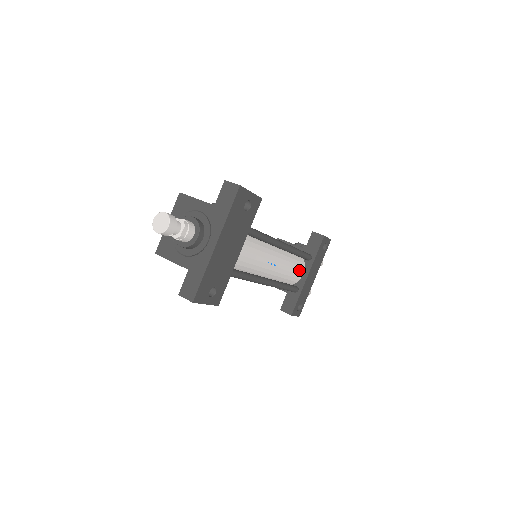
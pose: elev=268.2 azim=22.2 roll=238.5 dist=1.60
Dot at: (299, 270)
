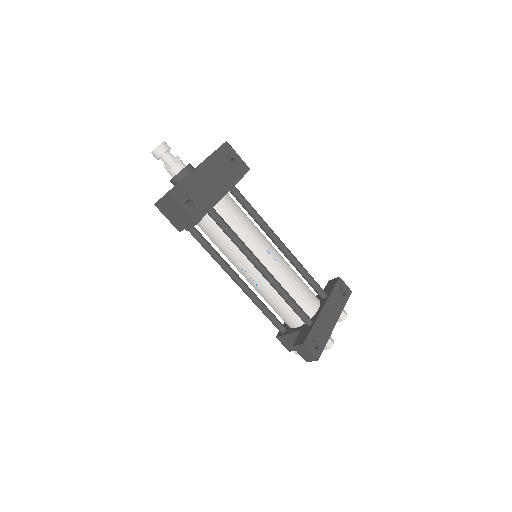
Dot at: (311, 298)
